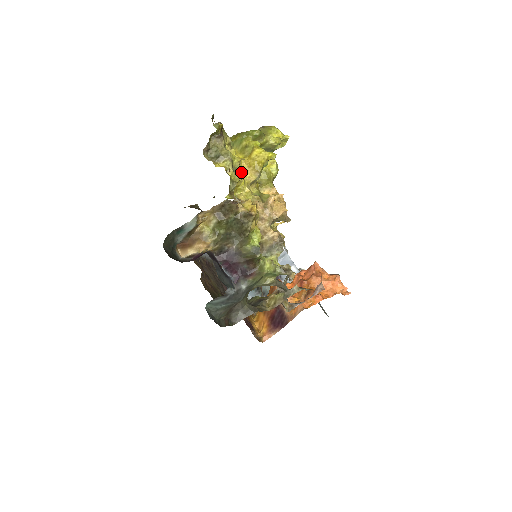
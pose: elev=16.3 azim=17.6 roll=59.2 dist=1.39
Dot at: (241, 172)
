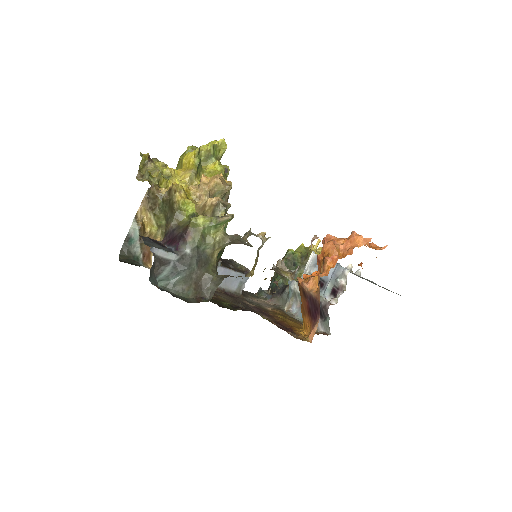
Dot at: (178, 178)
